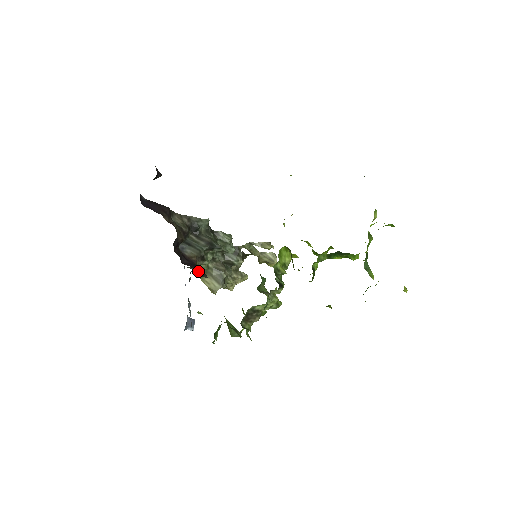
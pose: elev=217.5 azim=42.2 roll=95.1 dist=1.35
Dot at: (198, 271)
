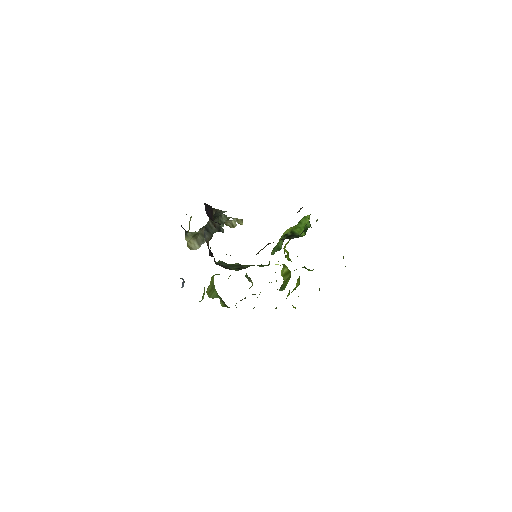
Dot at: occluded
